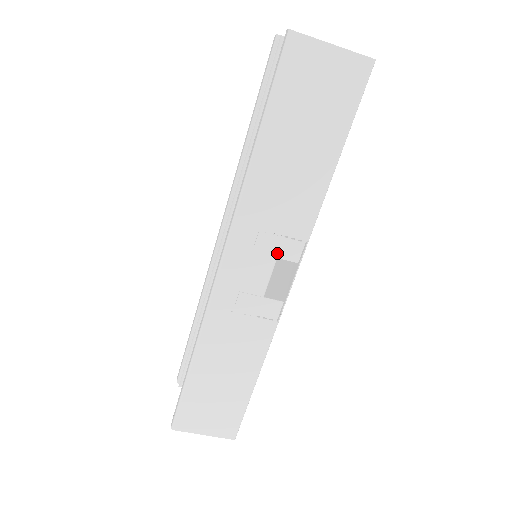
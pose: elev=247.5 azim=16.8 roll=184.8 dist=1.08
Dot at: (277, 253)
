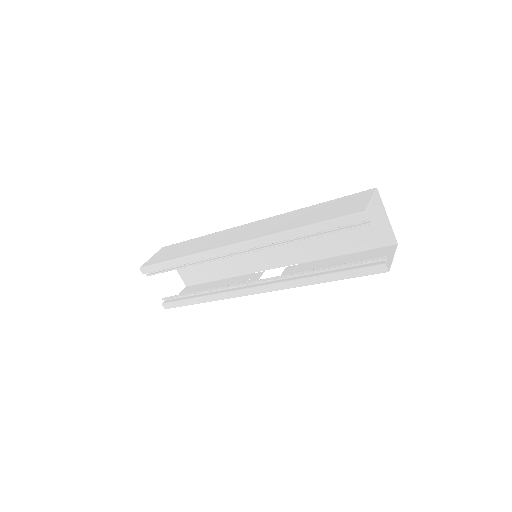
Dot at: (284, 274)
